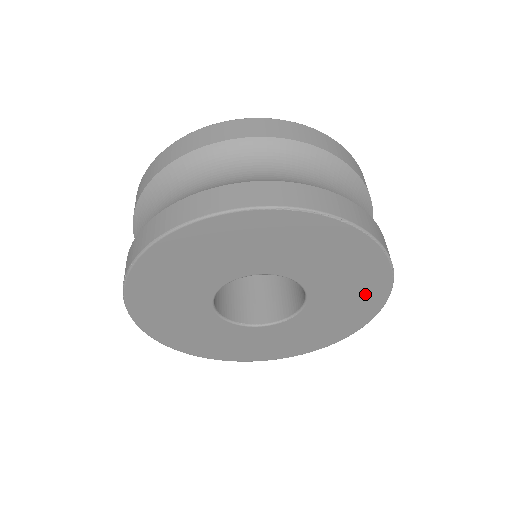
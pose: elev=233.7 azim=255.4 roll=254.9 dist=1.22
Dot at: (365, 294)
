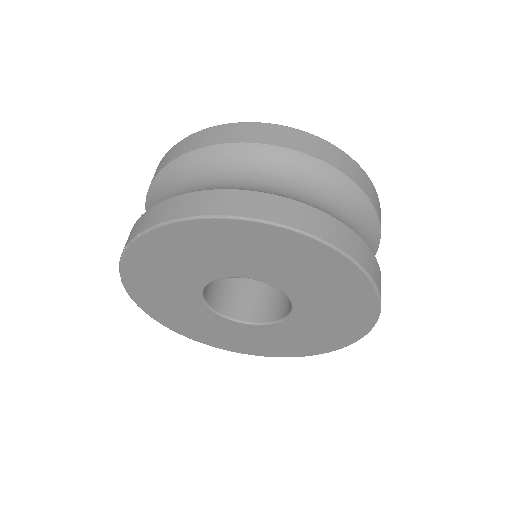
Dot at: (341, 331)
